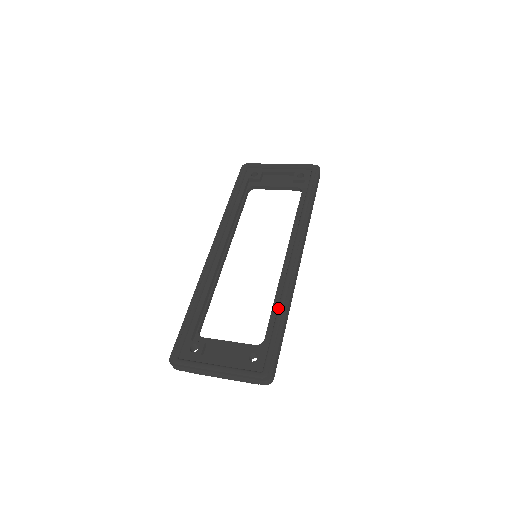
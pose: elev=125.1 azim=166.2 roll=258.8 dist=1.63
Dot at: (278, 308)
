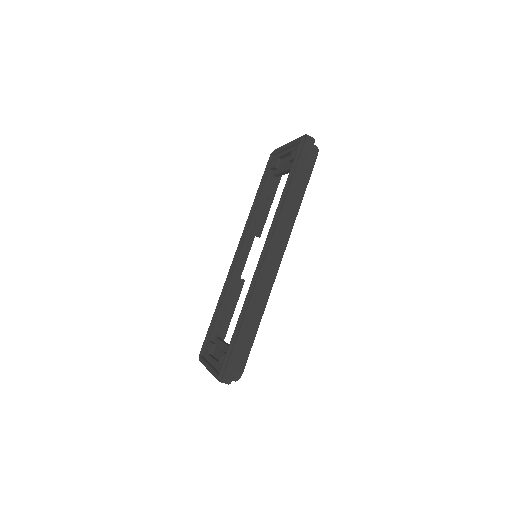
Dot at: (240, 314)
